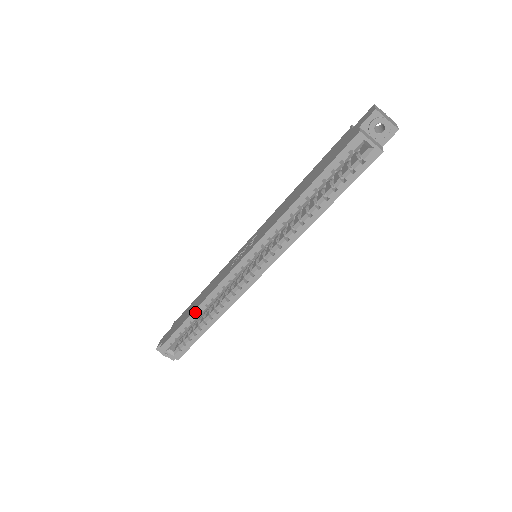
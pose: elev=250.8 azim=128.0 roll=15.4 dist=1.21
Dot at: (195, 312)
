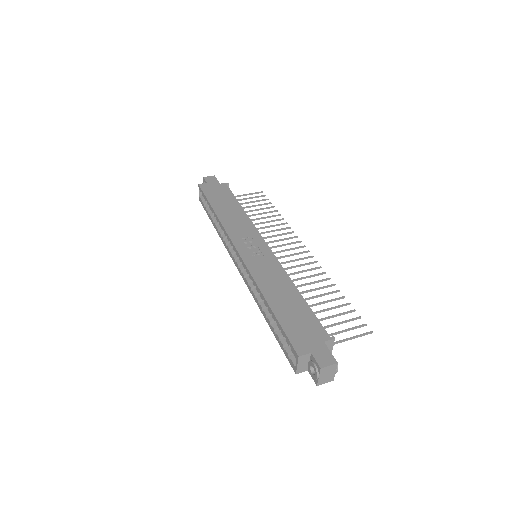
Dot at: (215, 213)
